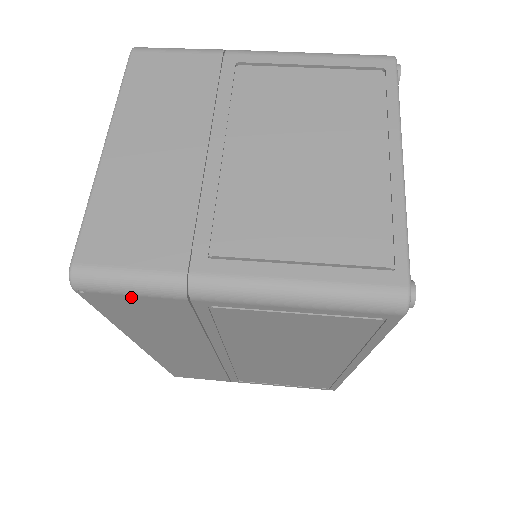
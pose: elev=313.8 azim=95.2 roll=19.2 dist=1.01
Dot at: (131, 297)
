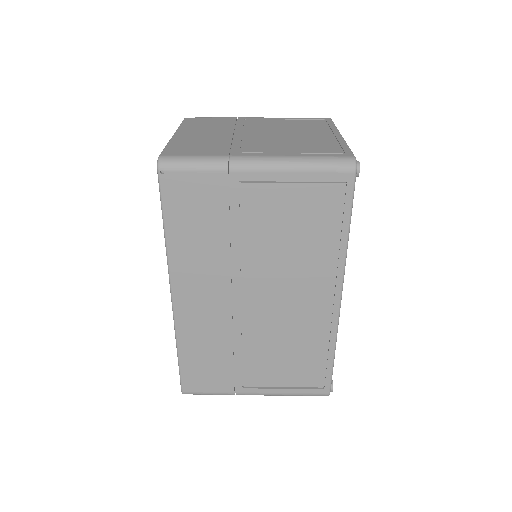
Dot at: (193, 175)
